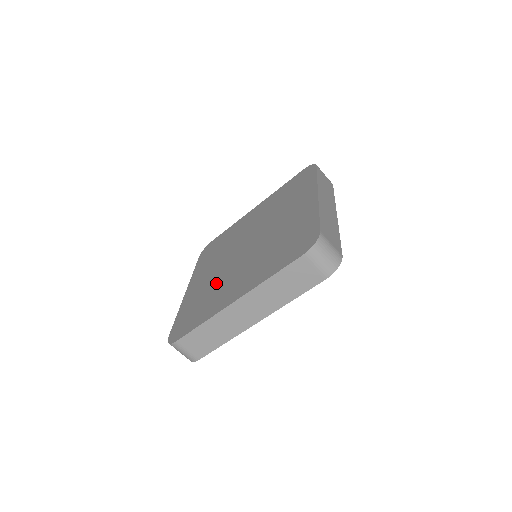
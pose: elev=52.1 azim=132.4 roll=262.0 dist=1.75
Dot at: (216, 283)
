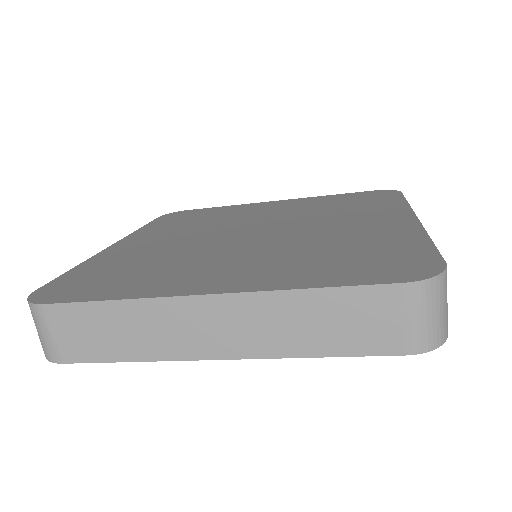
Dot at: (175, 254)
